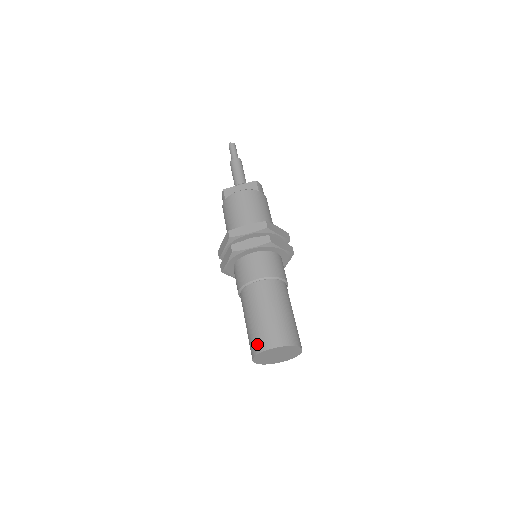
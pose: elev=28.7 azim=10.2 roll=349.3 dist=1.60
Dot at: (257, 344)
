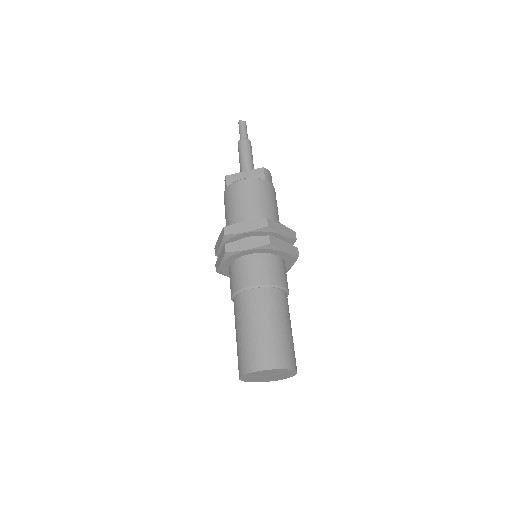
Dot at: (244, 363)
